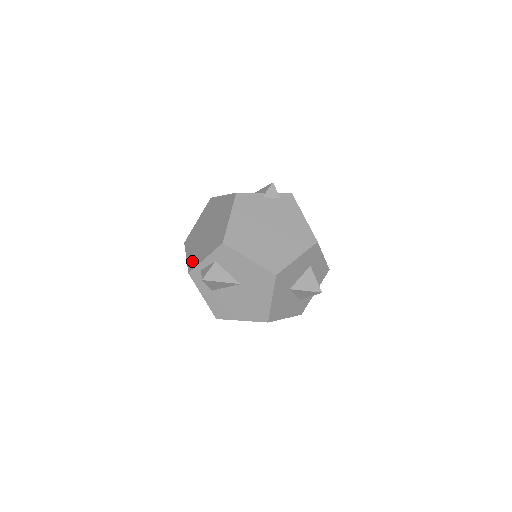
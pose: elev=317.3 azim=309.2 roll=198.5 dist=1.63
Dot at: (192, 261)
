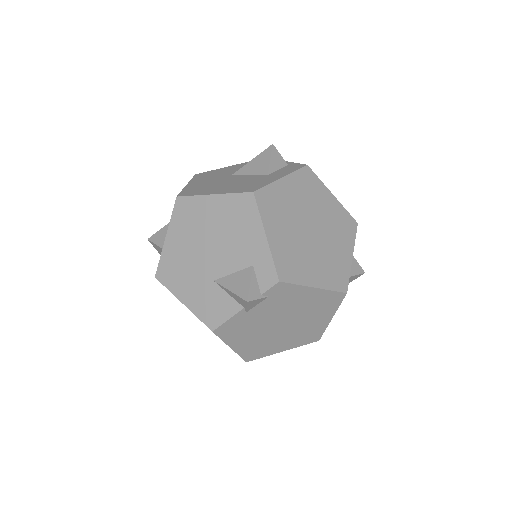
Dot at: occluded
